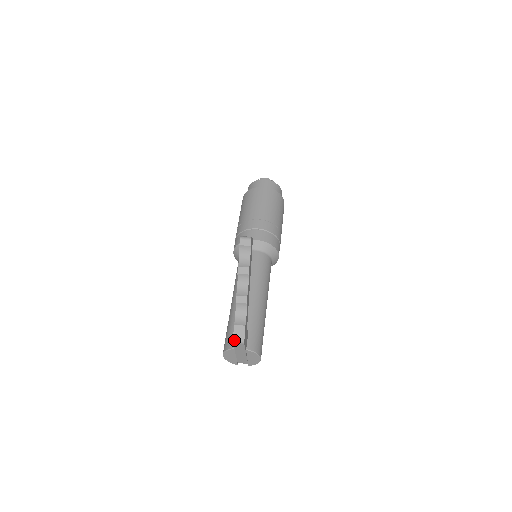
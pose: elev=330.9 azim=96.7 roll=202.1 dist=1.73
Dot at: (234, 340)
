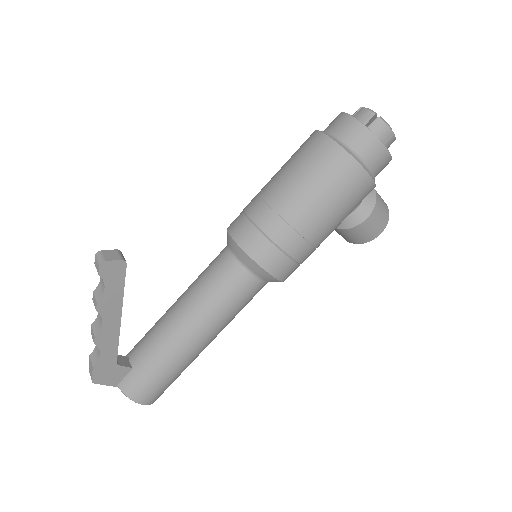
Dot at: (89, 370)
